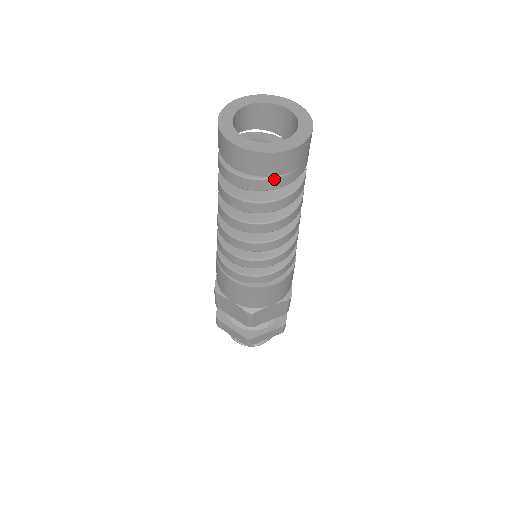
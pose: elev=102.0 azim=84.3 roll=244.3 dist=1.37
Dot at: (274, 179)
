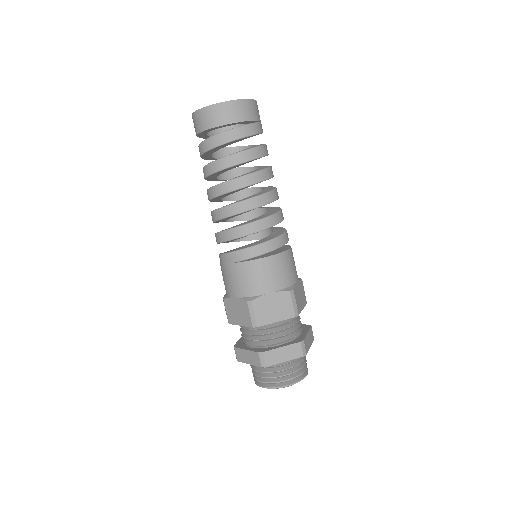
Dot at: (257, 124)
